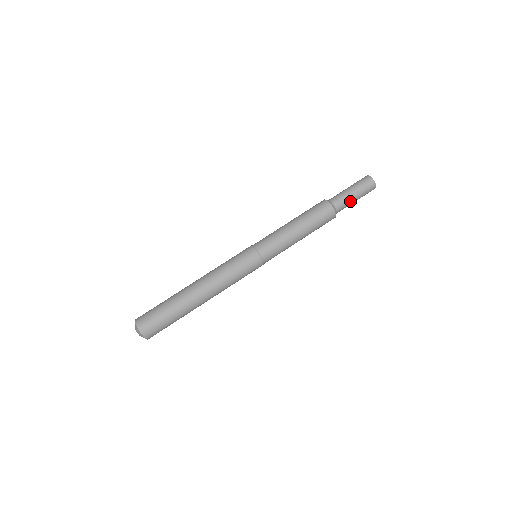
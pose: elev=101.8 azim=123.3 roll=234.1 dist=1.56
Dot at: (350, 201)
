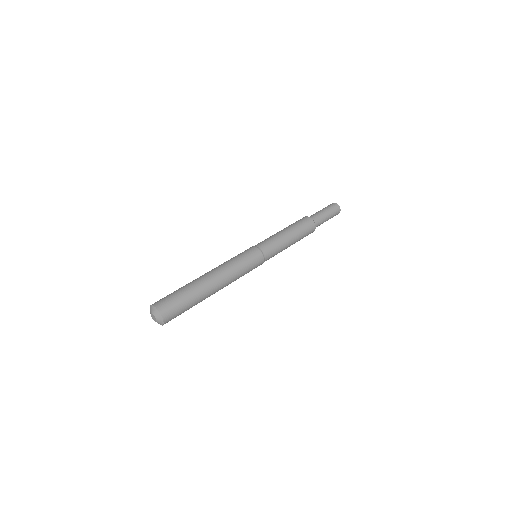
Dot at: (323, 217)
